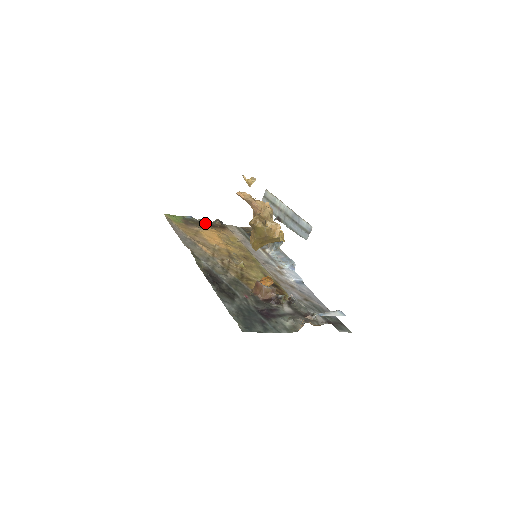
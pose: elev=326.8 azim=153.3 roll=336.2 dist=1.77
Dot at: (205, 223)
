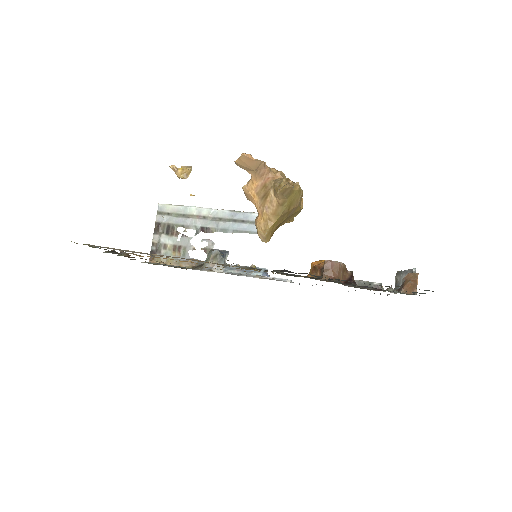
Dot at: (119, 253)
